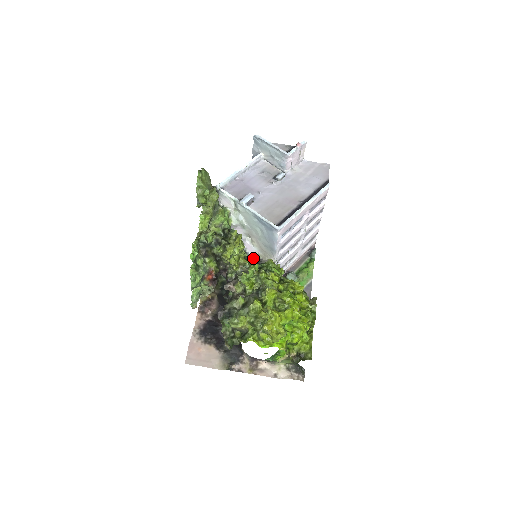
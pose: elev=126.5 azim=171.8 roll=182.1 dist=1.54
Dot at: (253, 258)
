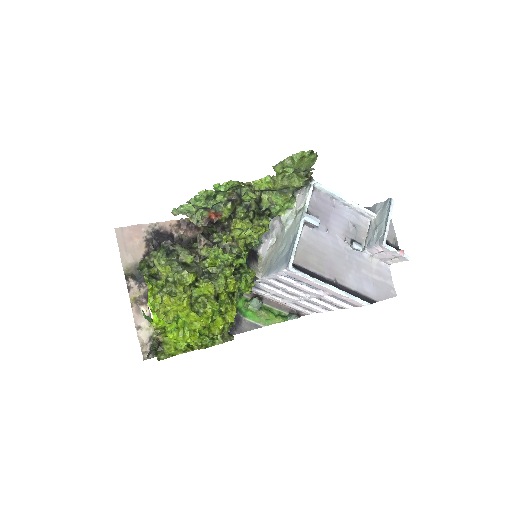
Dot at: (256, 254)
